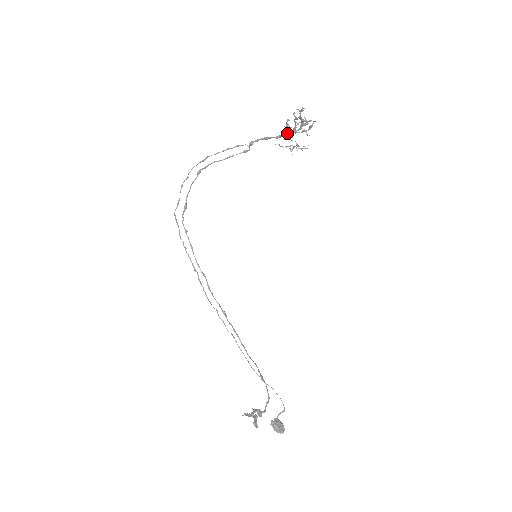
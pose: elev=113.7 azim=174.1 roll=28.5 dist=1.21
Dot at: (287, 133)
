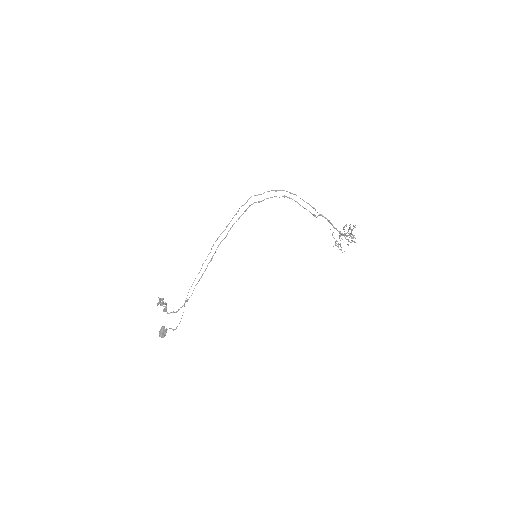
Dot at: (340, 231)
